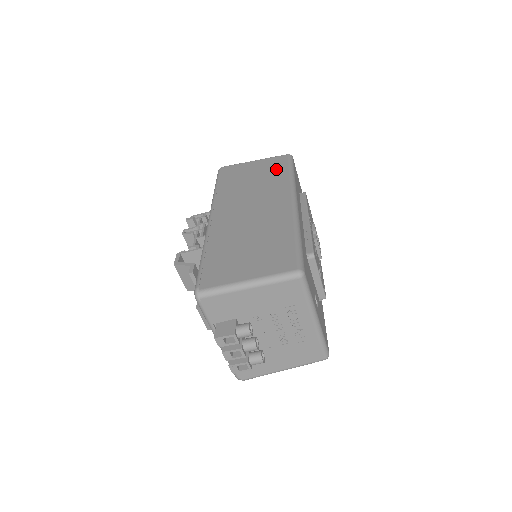
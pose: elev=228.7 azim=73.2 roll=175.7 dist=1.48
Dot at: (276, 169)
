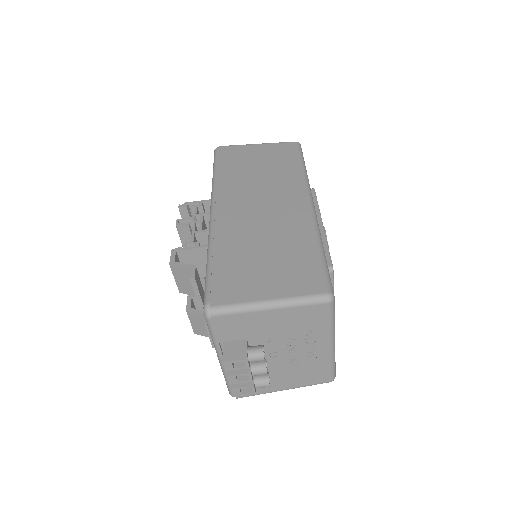
Dot at: (285, 159)
